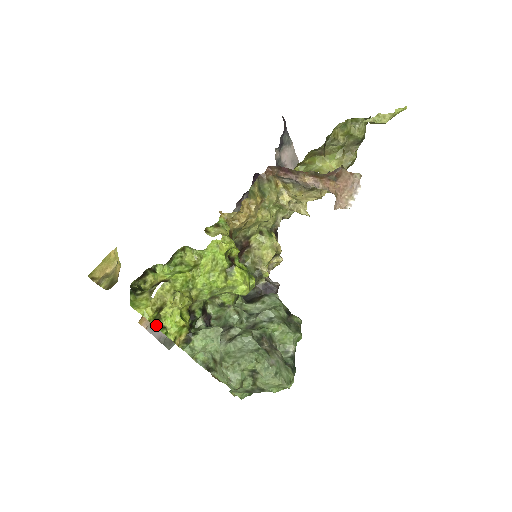
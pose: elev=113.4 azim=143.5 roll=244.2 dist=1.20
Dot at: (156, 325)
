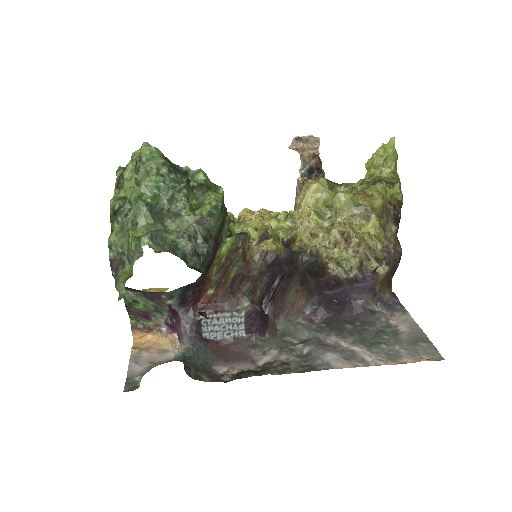
Dot at: occluded
